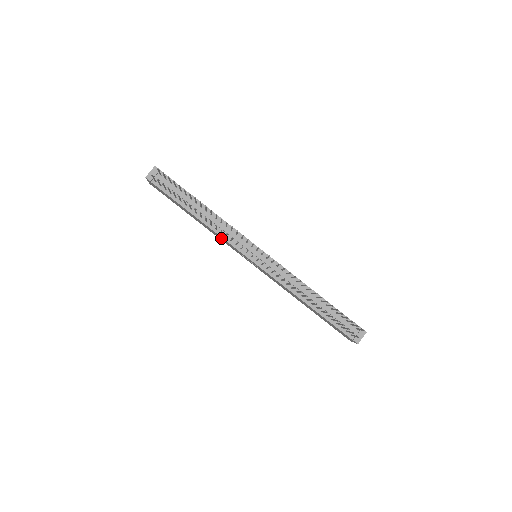
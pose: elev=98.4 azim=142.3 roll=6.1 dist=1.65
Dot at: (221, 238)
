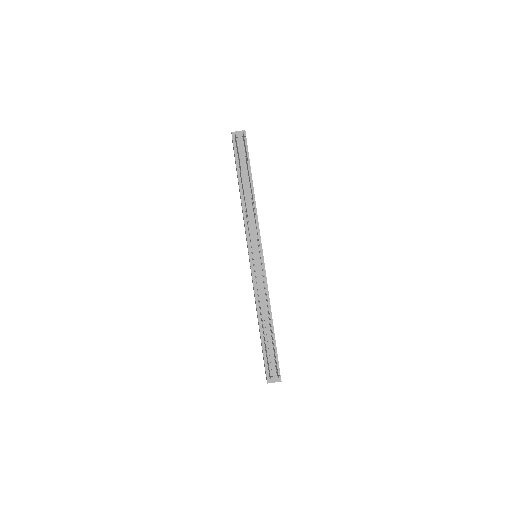
Dot at: occluded
